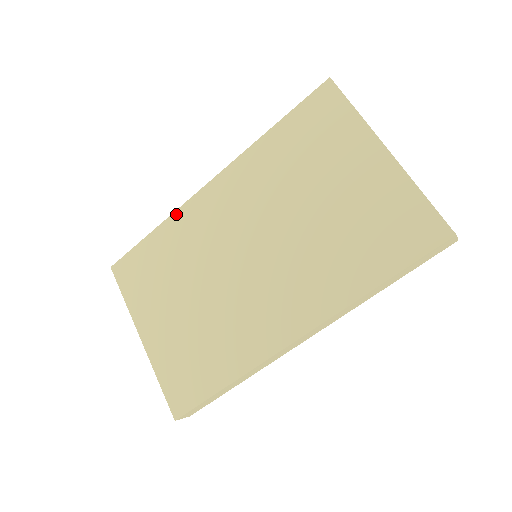
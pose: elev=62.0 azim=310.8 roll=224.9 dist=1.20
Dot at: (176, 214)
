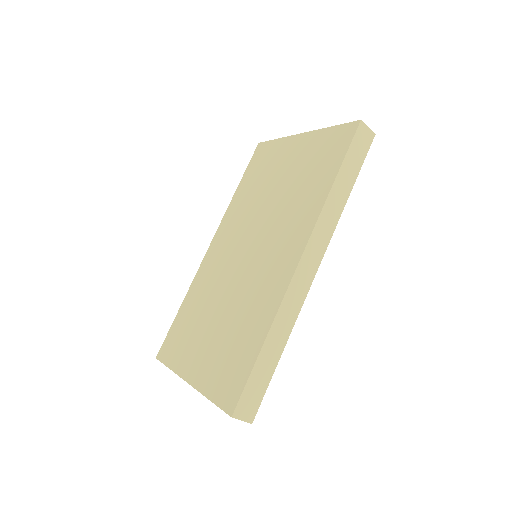
Dot at: (194, 281)
